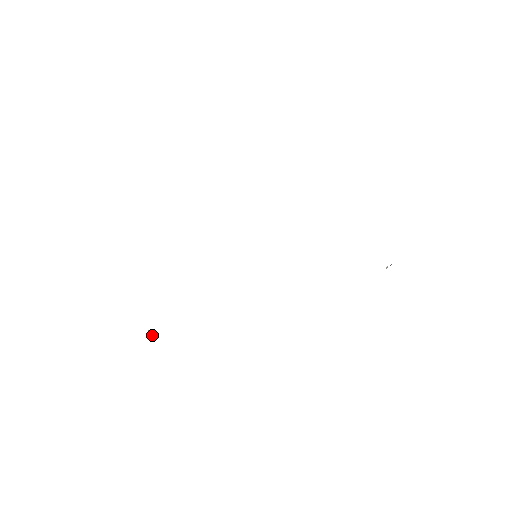
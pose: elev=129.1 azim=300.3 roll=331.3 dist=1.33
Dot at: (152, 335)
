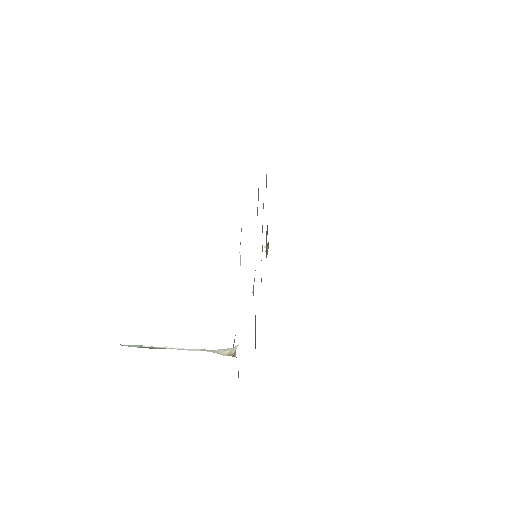
Dot at: (126, 345)
